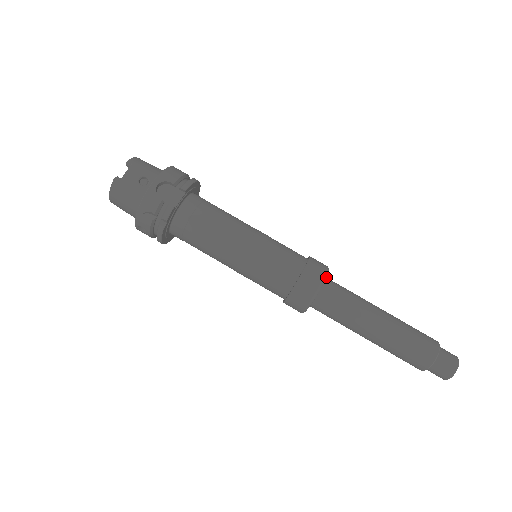
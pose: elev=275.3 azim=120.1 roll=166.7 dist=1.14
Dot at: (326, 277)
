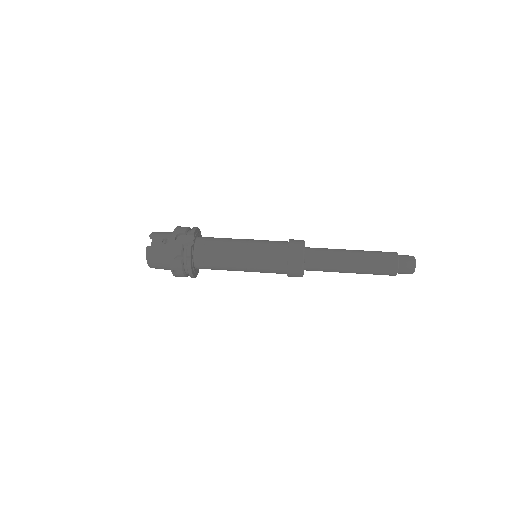
Dot at: occluded
